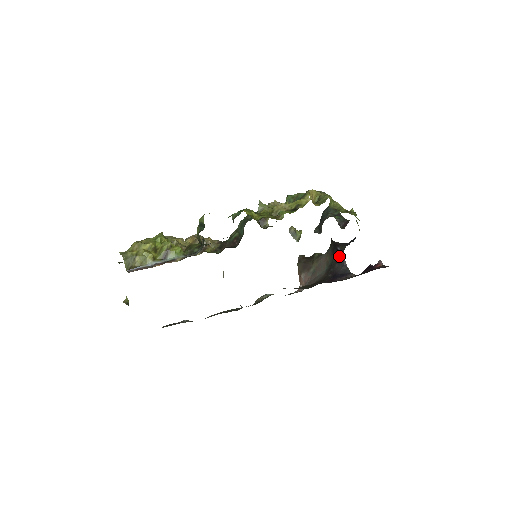
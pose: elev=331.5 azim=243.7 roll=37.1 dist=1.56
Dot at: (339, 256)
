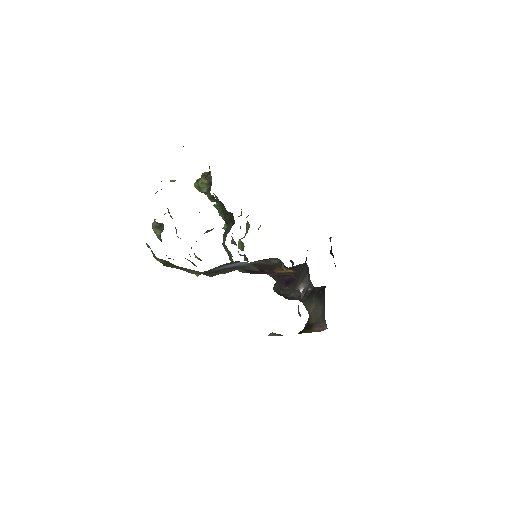
Dot at: (315, 291)
